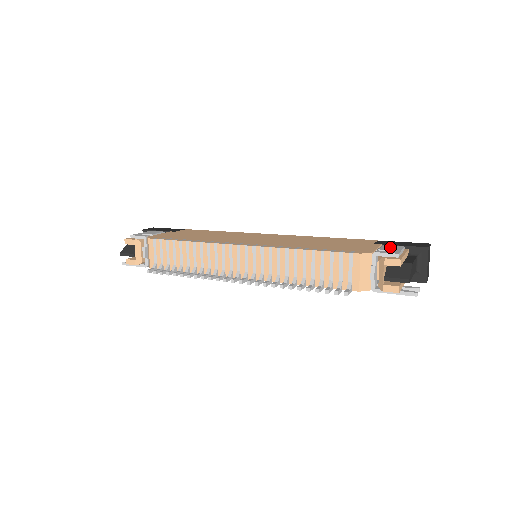
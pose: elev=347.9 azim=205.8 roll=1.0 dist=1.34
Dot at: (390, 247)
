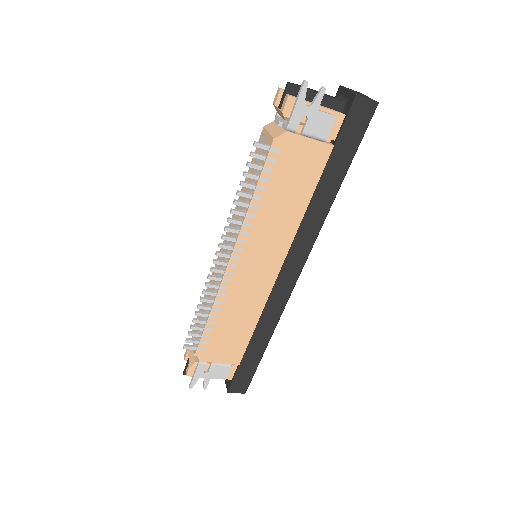
Dot at: occluded
